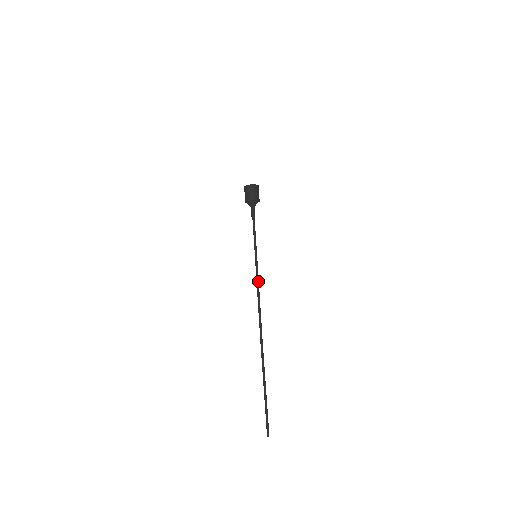
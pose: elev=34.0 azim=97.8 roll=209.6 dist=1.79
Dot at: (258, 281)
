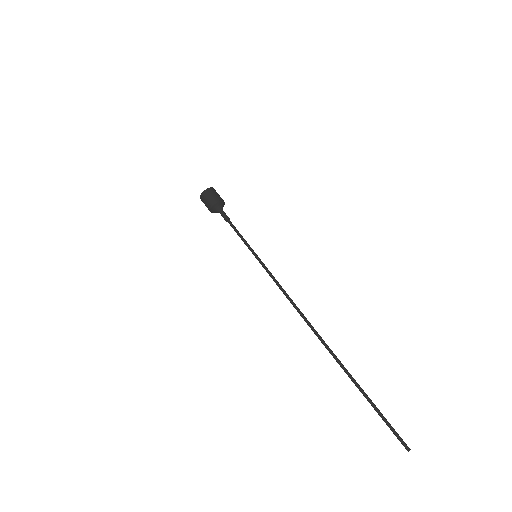
Dot at: (275, 280)
